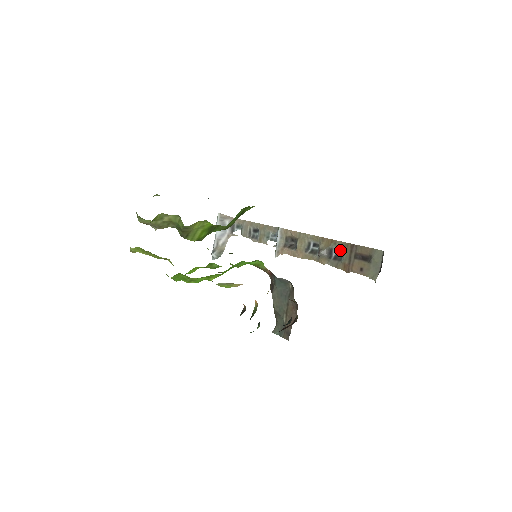
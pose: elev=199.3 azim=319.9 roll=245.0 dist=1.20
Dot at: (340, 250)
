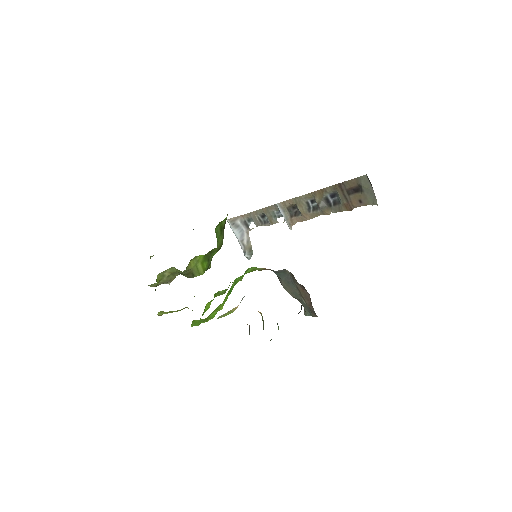
Dot at: (334, 194)
